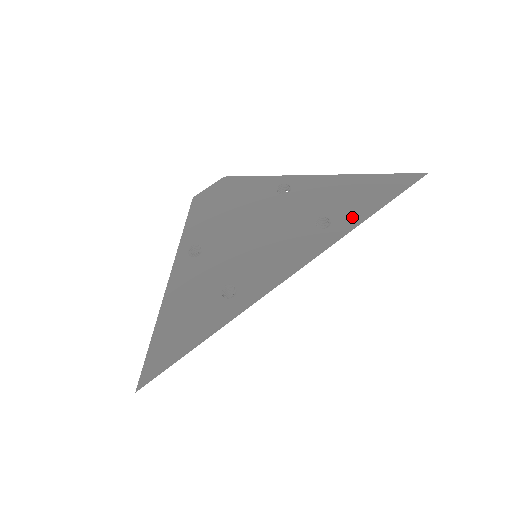
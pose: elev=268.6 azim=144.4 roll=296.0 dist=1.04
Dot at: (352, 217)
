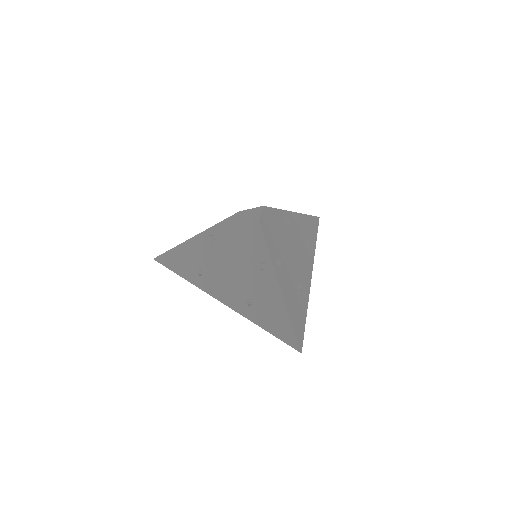
Dot at: (257, 317)
